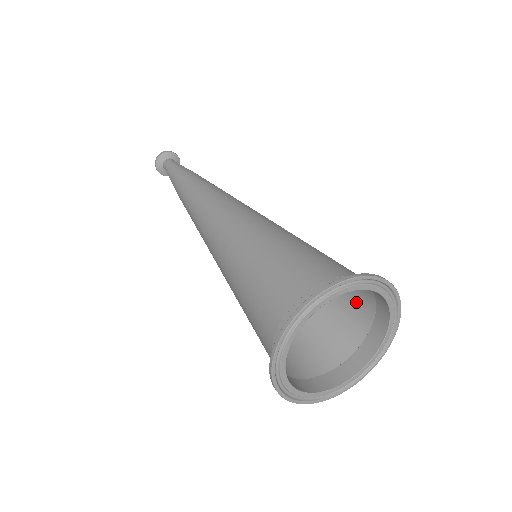
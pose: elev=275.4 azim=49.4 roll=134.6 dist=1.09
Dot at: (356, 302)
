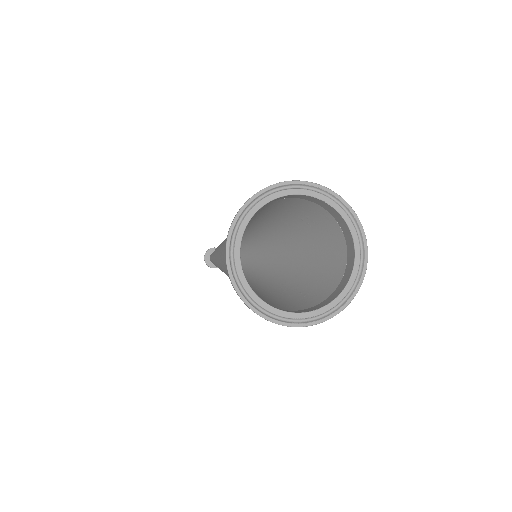
Dot at: (317, 217)
